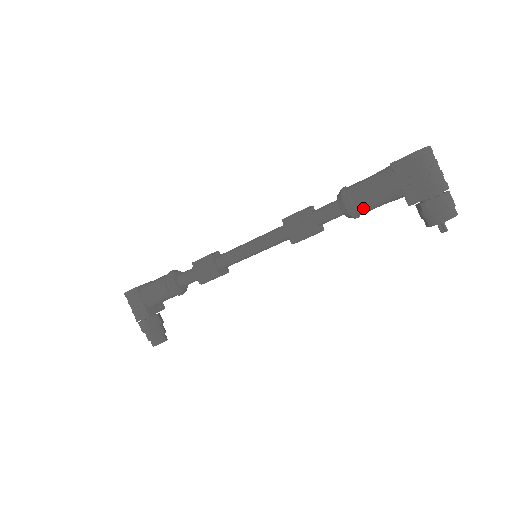
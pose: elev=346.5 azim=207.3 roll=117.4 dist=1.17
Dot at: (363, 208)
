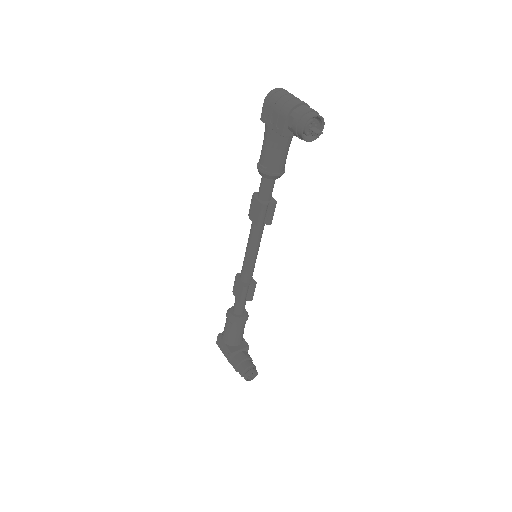
Dot at: (270, 164)
